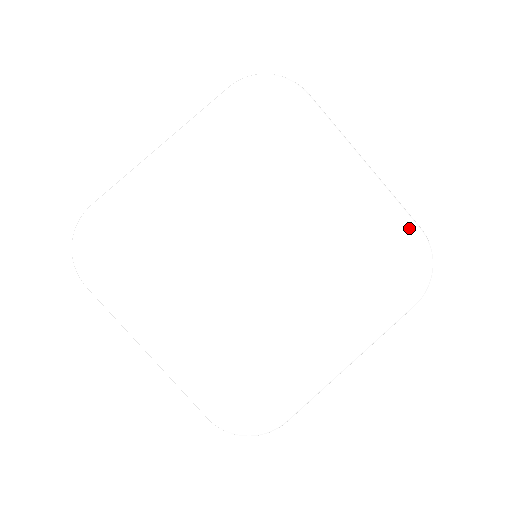
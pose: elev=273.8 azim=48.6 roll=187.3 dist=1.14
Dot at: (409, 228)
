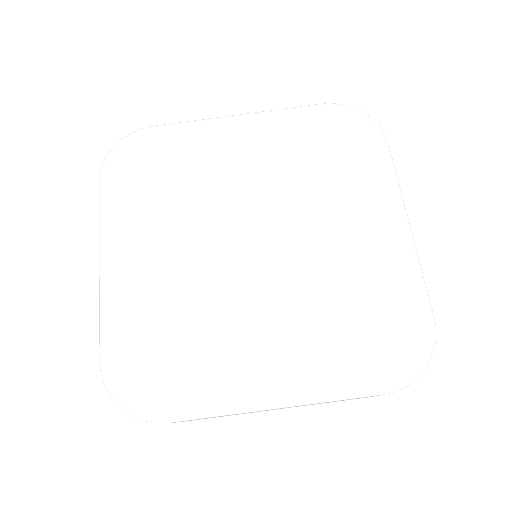
Dot at: (420, 307)
